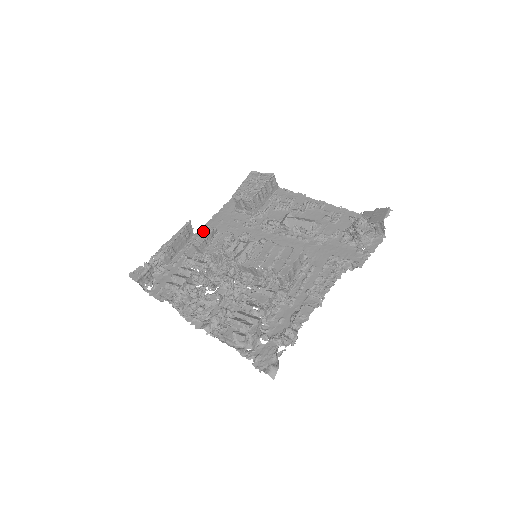
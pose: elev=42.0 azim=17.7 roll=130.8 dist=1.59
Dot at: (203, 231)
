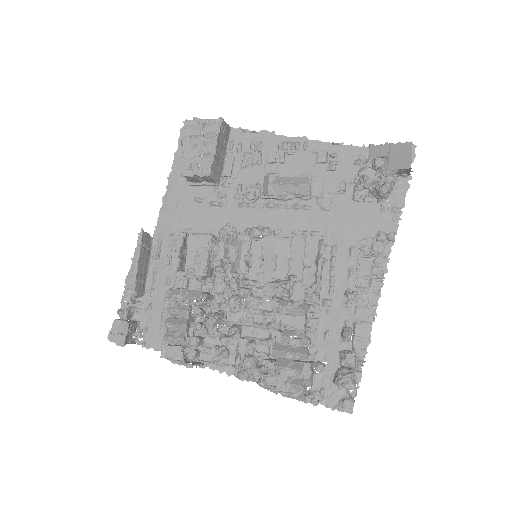
Dot at: (171, 245)
